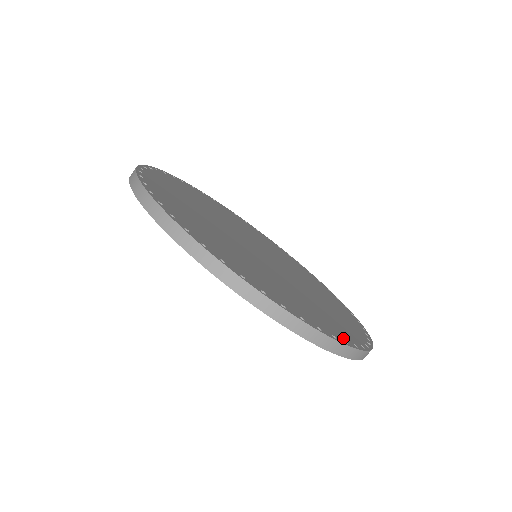
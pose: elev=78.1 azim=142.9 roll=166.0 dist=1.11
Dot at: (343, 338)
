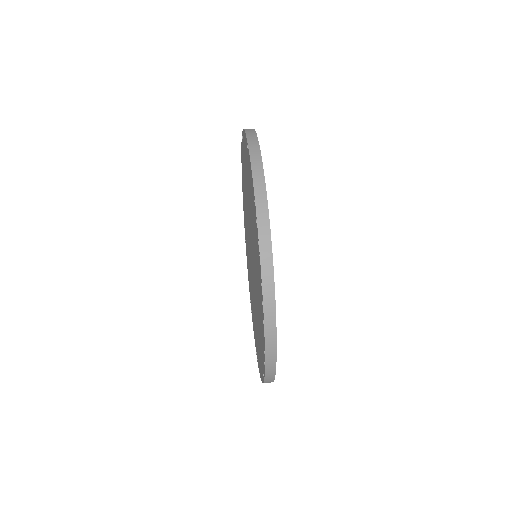
Dot at: occluded
